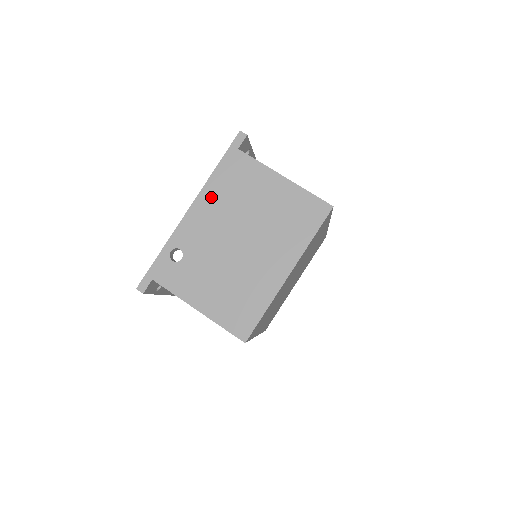
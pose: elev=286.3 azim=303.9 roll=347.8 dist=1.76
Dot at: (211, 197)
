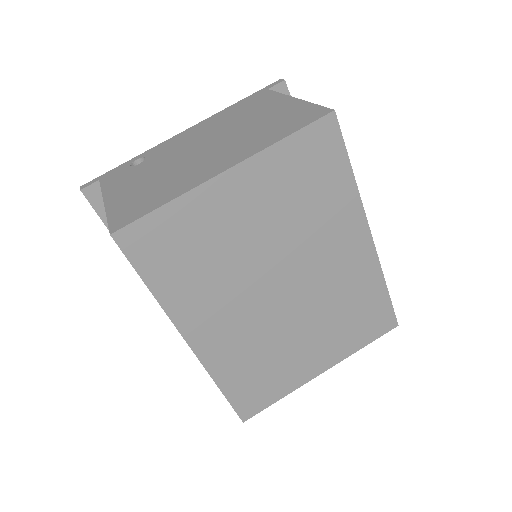
Dot at: (211, 121)
